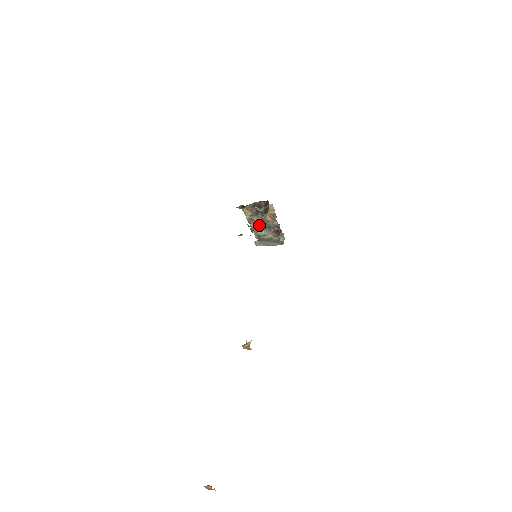
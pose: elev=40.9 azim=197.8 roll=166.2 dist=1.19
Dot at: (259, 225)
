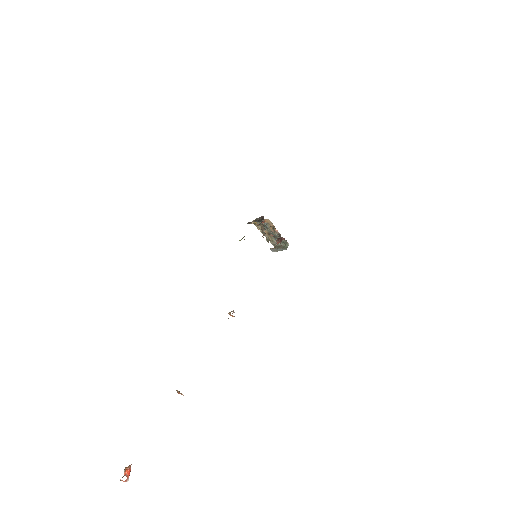
Dot at: (270, 236)
